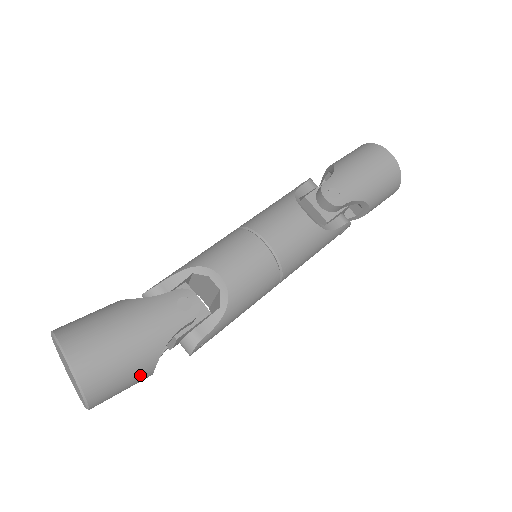
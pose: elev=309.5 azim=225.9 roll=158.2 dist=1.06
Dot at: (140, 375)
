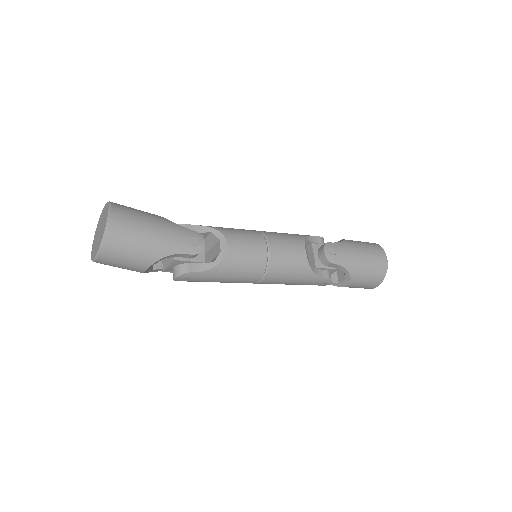
Dot at: (139, 262)
